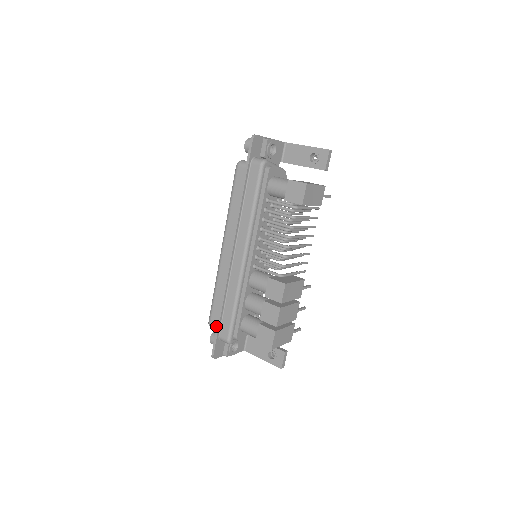
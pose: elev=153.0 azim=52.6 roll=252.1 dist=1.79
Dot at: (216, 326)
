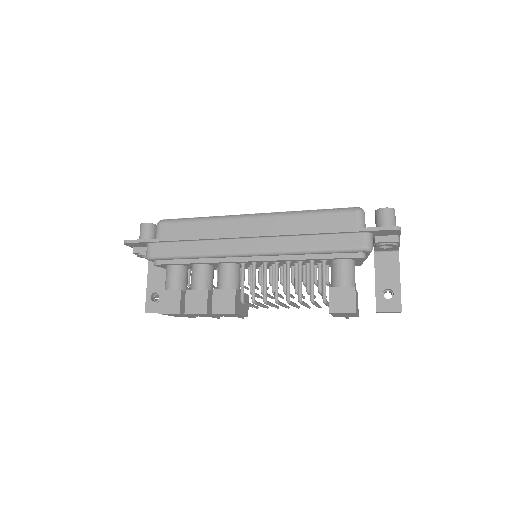
Dot at: (161, 233)
